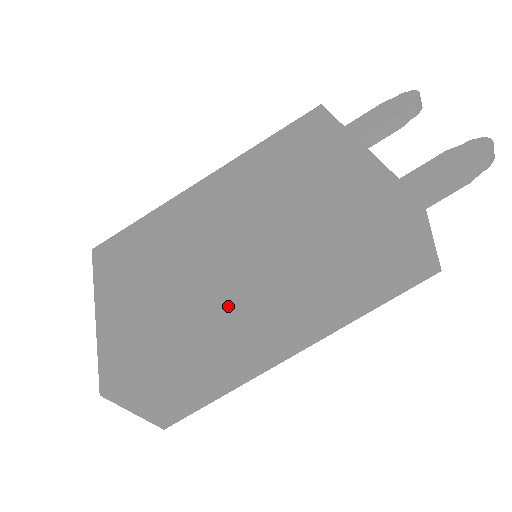
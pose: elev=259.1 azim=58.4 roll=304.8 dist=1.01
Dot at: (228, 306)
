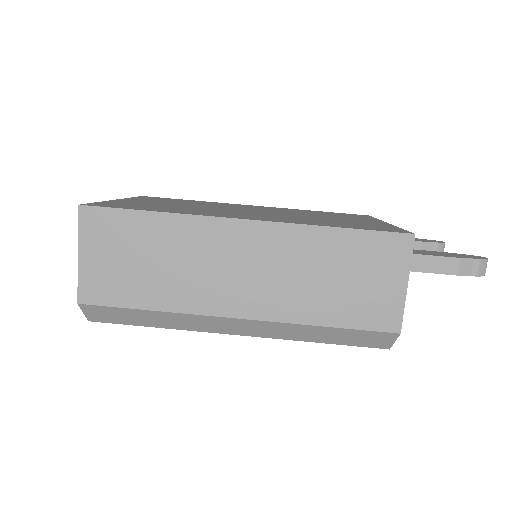
Dot at: (223, 215)
